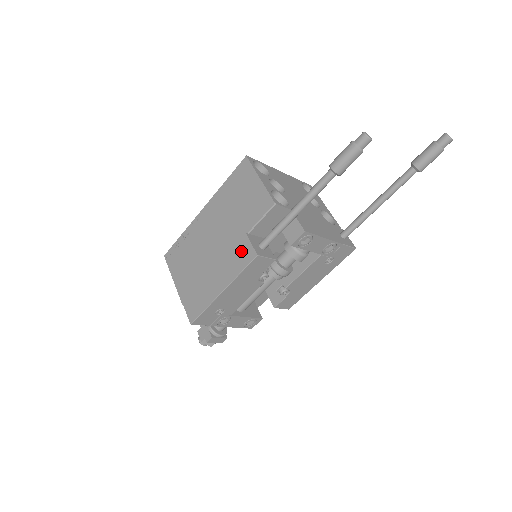
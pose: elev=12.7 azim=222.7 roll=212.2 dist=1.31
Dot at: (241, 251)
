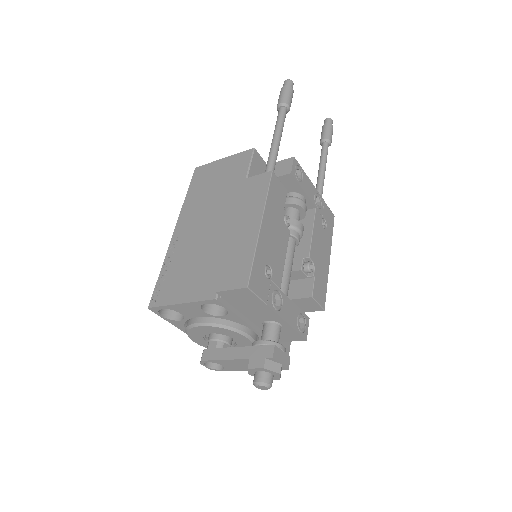
Dot at: (252, 188)
